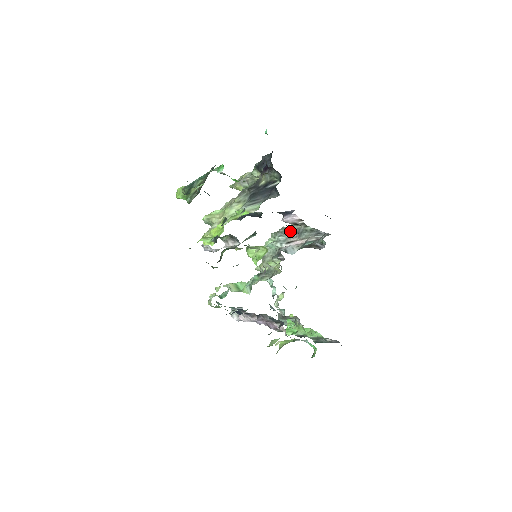
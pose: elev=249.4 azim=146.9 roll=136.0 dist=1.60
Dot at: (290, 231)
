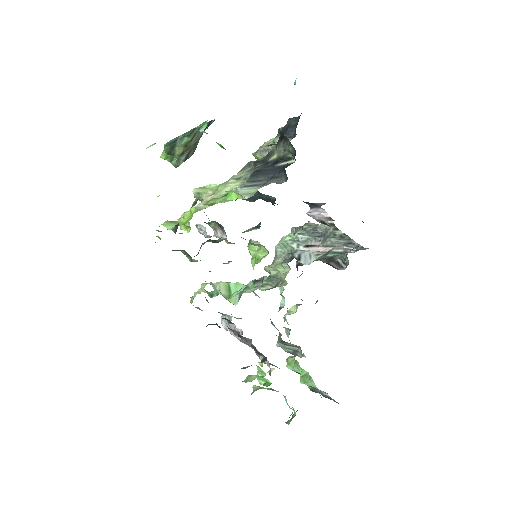
Dot at: (314, 230)
